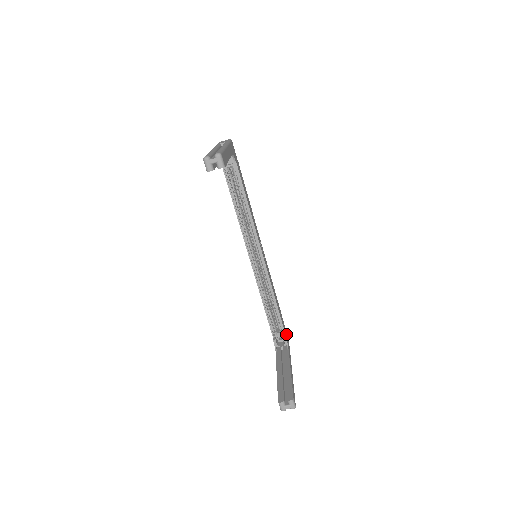
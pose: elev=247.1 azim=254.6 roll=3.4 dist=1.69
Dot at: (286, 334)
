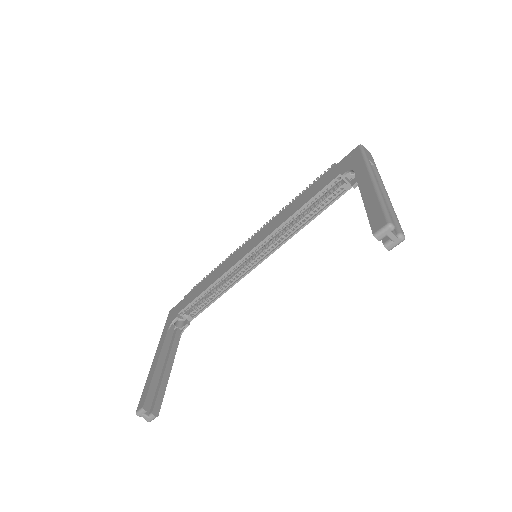
Dot at: occluded
